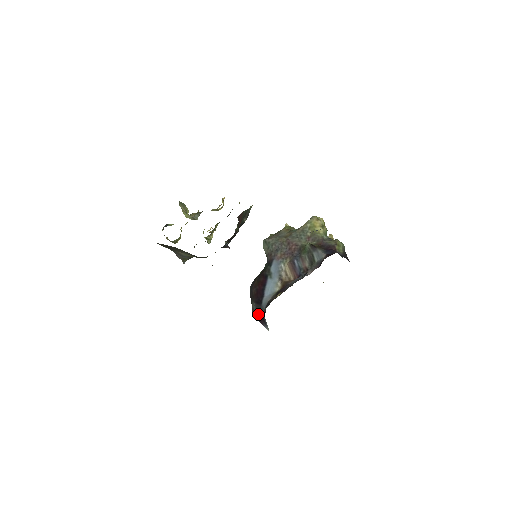
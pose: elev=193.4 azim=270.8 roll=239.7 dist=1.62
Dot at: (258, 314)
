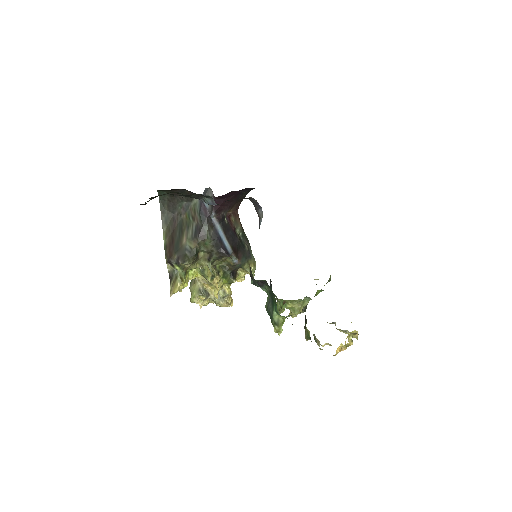
Dot at: occluded
